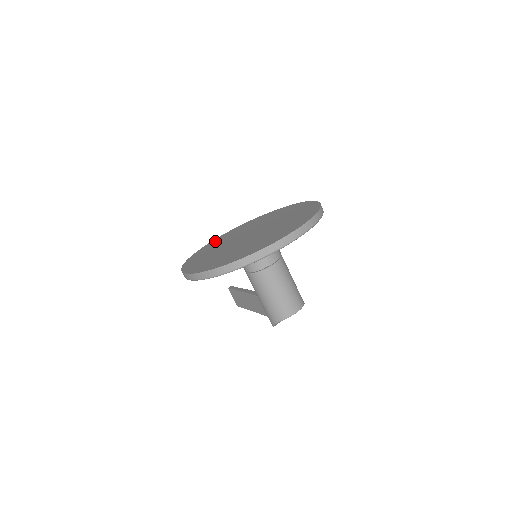
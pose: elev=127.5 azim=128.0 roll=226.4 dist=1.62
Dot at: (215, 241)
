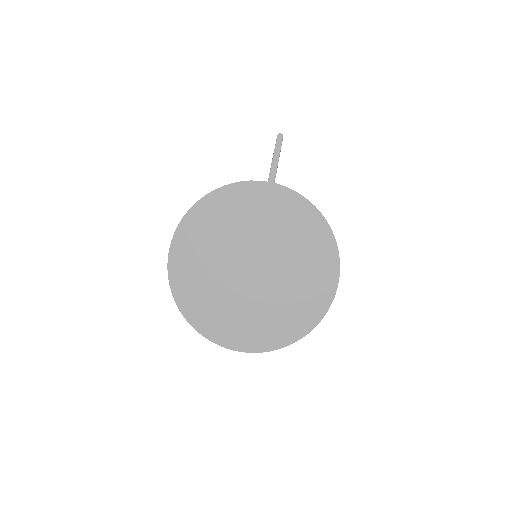
Dot at: (251, 194)
